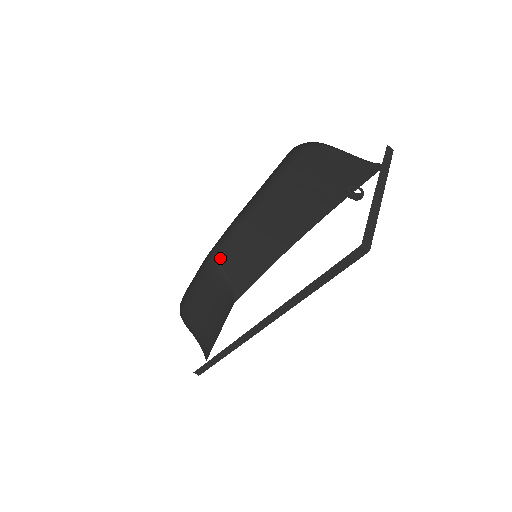
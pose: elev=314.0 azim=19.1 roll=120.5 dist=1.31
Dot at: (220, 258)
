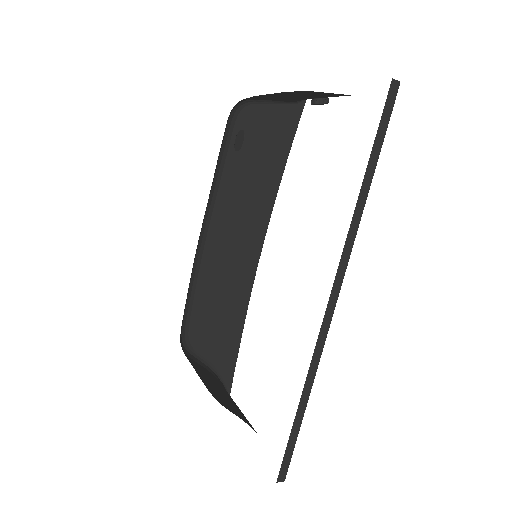
Dot at: (190, 340)
